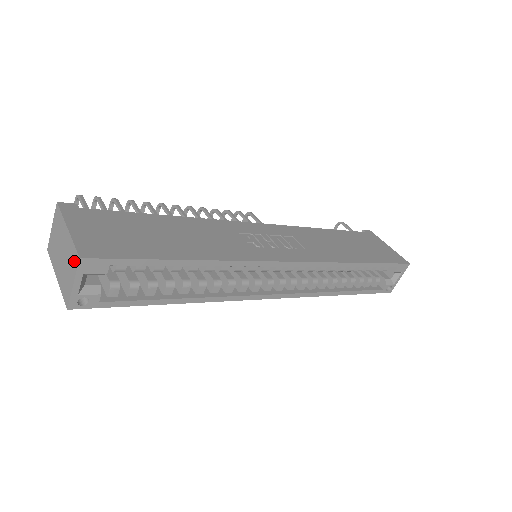
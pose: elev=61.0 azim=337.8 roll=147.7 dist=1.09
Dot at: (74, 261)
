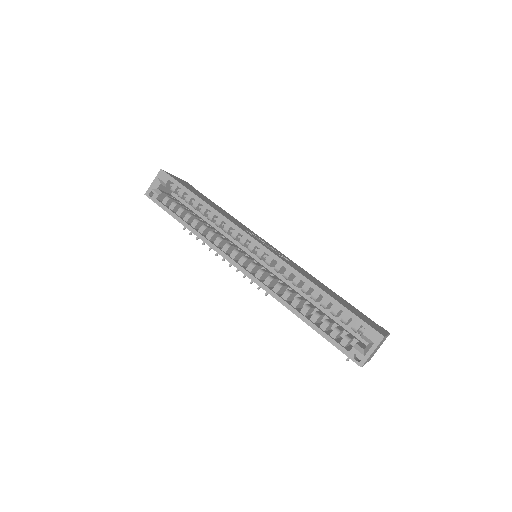
Dot at: occluded
